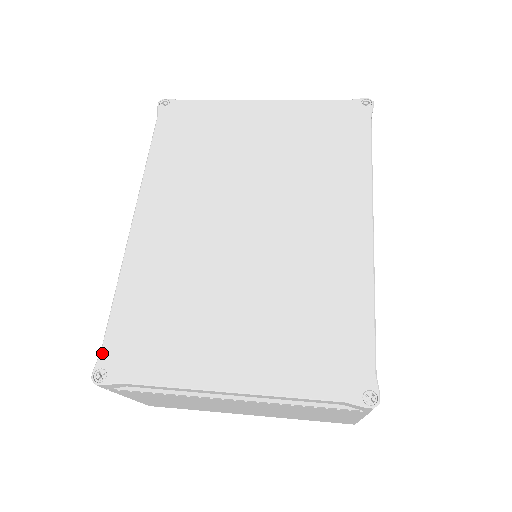
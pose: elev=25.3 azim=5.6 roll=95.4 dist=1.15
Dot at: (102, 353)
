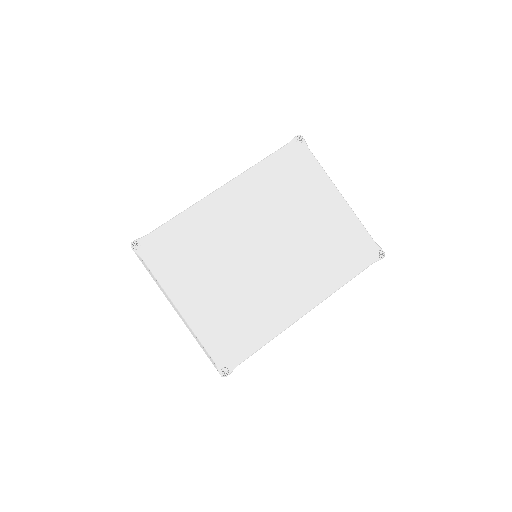
Dot at: (146, 237)
